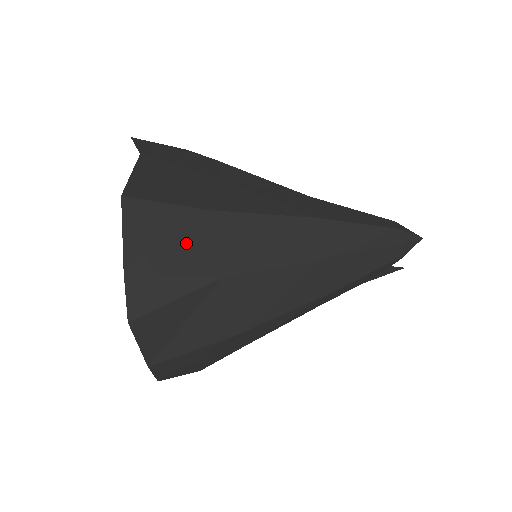
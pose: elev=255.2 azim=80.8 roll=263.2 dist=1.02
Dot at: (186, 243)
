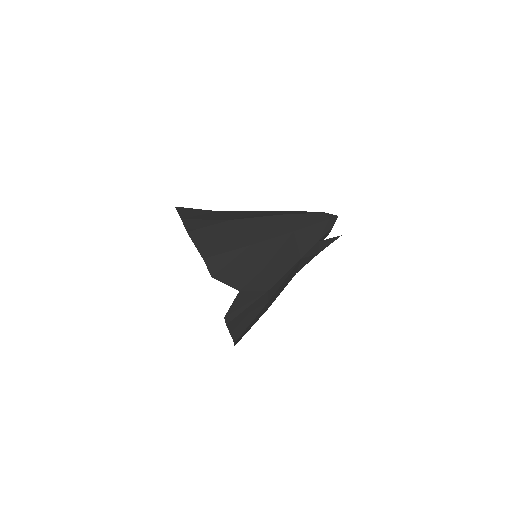
Dot at: (209, 215)
